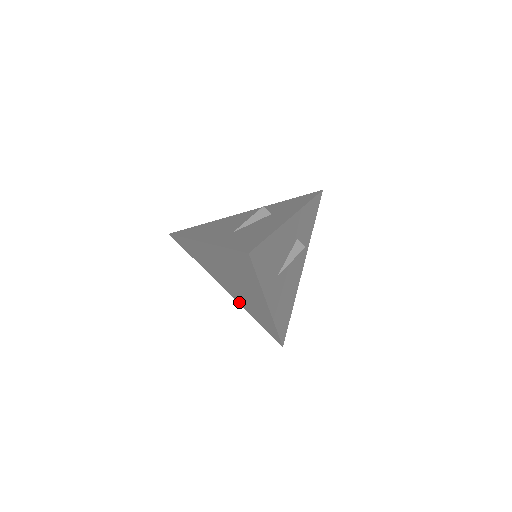
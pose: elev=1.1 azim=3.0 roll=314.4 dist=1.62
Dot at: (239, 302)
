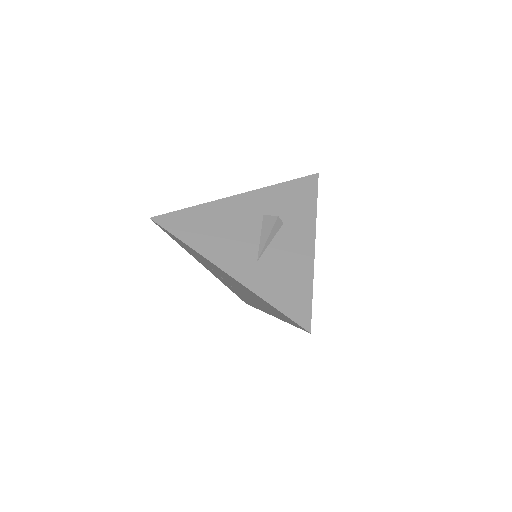
Dot at: (218, 278)
